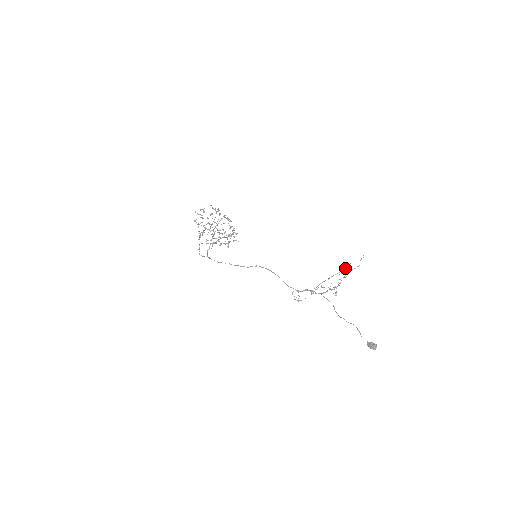
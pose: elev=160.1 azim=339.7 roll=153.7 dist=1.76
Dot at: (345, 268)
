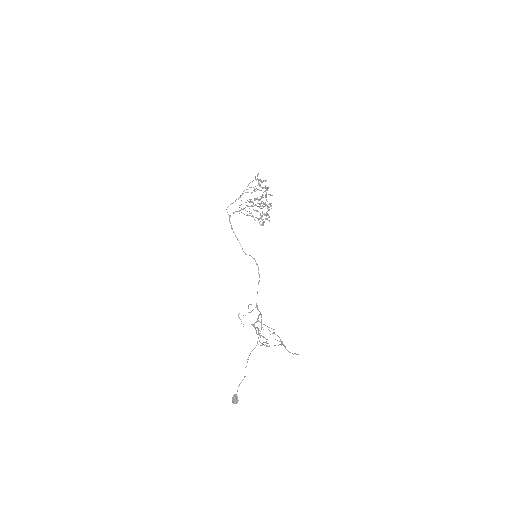
Dot at: (280, 344)
